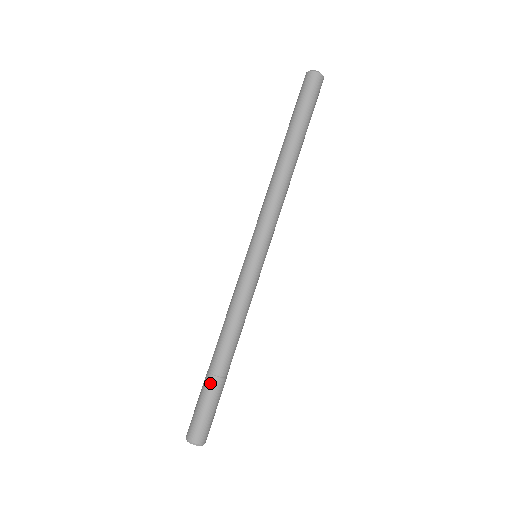
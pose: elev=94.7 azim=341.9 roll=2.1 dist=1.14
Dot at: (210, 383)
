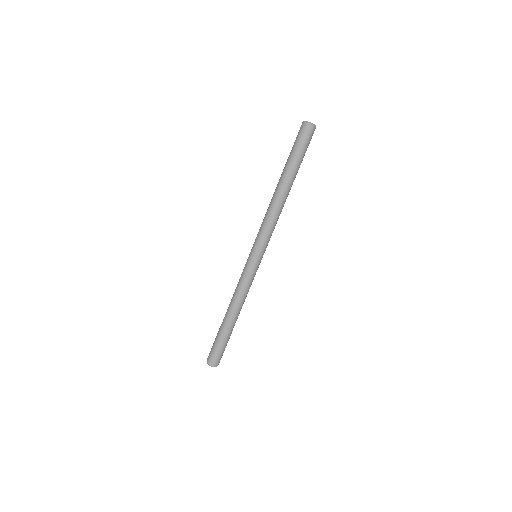
Dot at: (219, 330)
